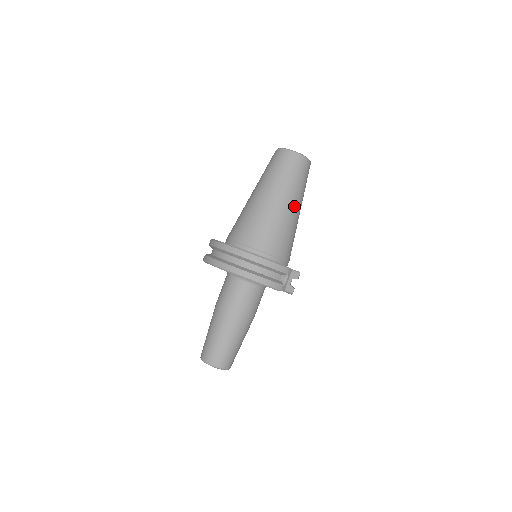
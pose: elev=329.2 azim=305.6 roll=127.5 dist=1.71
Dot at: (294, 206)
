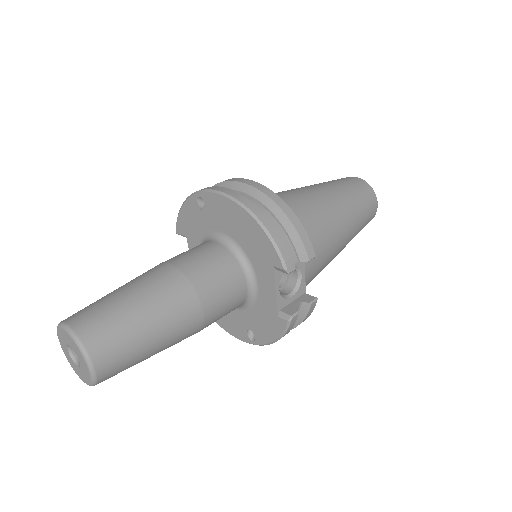
Dot at: (345, 221)
